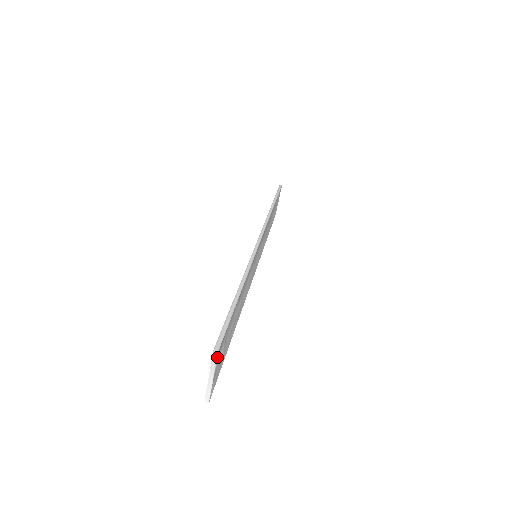
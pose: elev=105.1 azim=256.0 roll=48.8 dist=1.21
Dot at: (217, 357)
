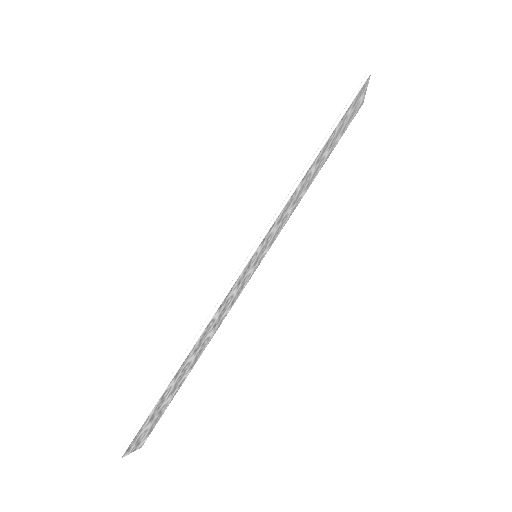
Dot at: (124, 456)
